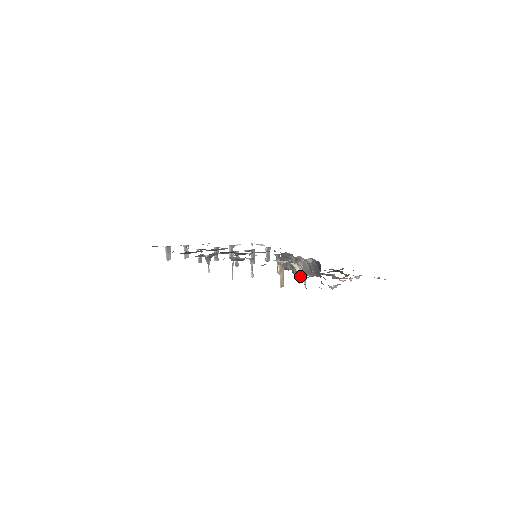
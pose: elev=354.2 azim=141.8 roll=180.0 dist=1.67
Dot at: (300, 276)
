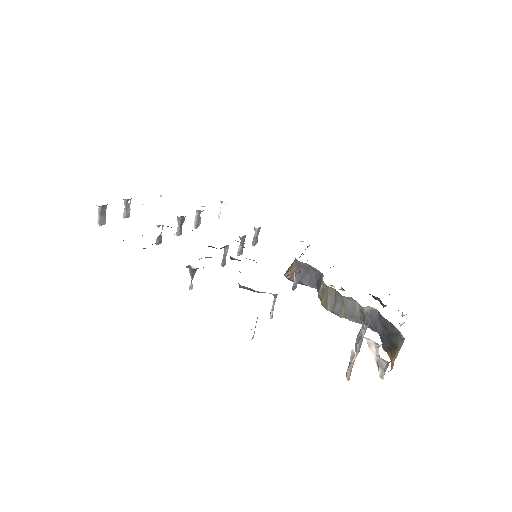
Dot at: (373, 357)
